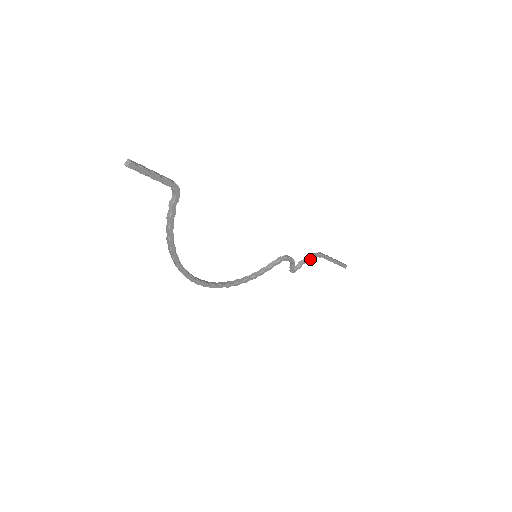
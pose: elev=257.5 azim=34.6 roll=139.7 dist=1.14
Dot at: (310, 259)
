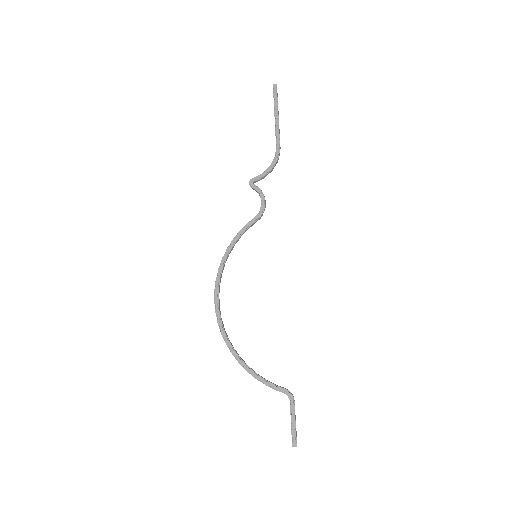
Dot at: (271, 169)
